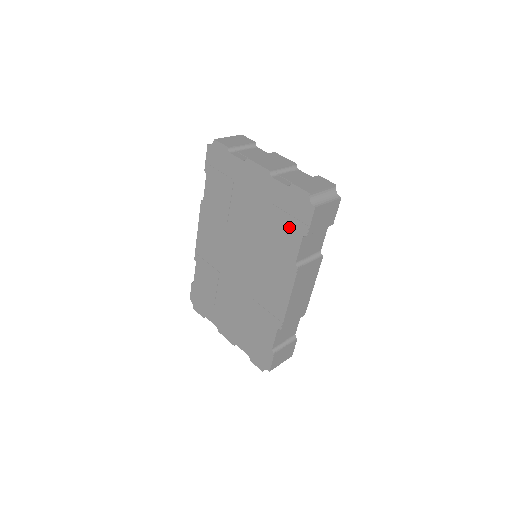
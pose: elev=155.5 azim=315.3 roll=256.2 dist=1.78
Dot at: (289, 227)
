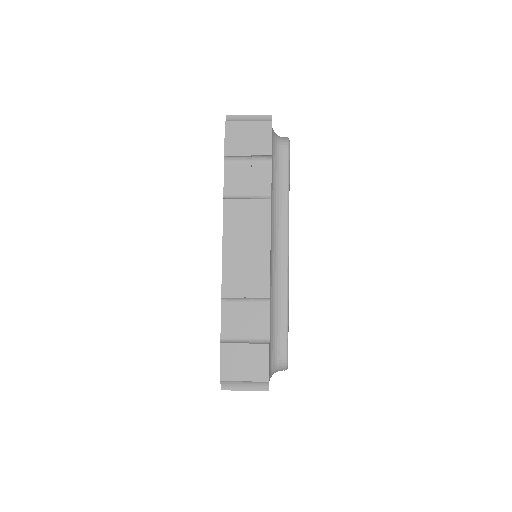
Dot at: occluded
